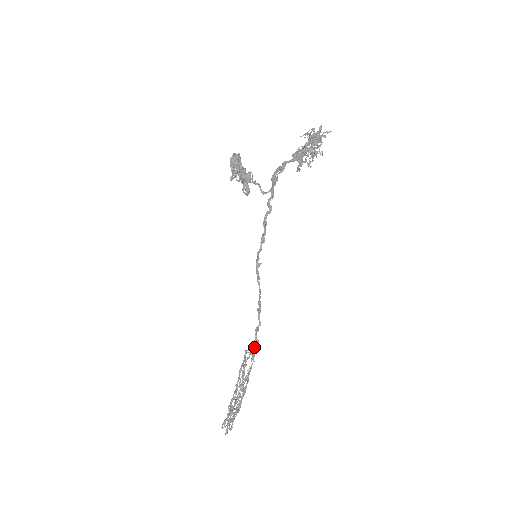
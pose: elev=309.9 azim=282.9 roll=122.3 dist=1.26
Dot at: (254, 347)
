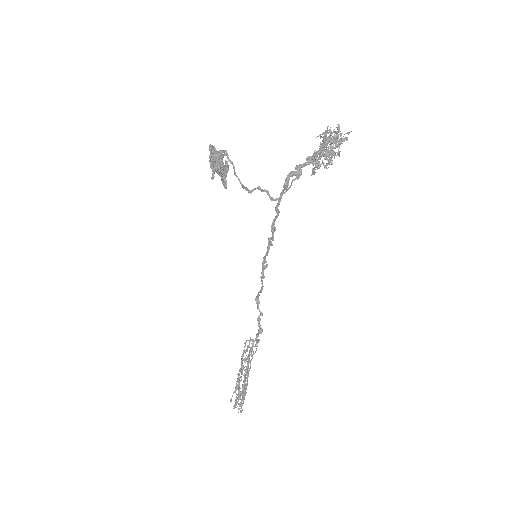
Dot at: (258, 335)
